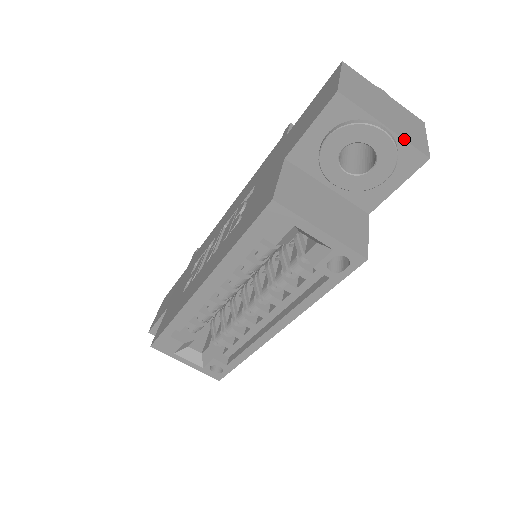
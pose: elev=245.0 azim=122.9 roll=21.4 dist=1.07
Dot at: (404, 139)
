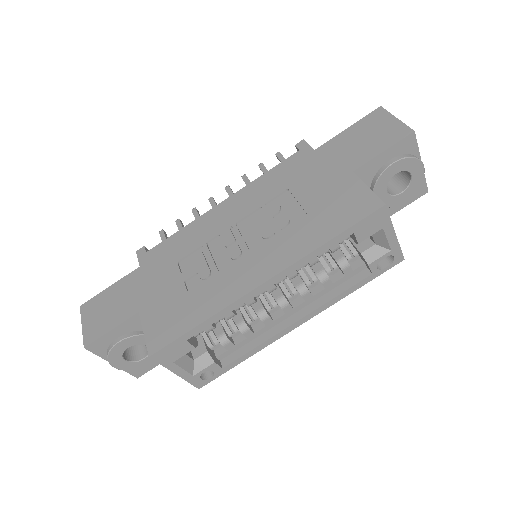
Dot at: occluded
